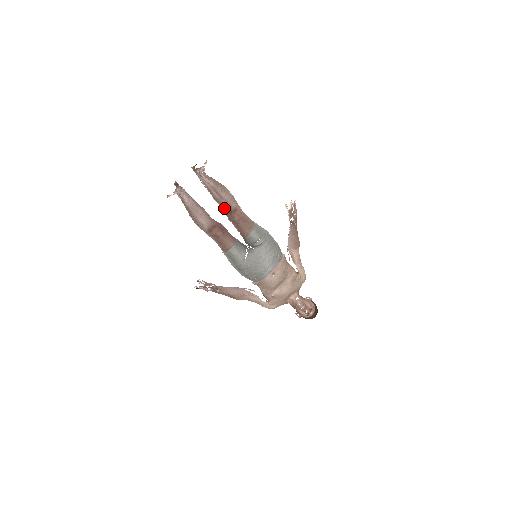
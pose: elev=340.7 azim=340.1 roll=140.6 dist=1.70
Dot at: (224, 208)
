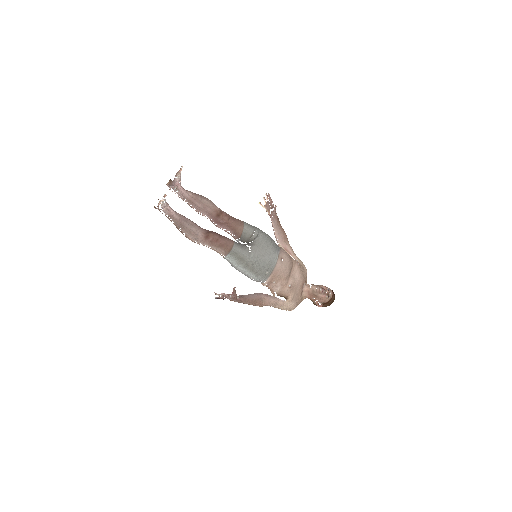
Dot at: (210, 215)
